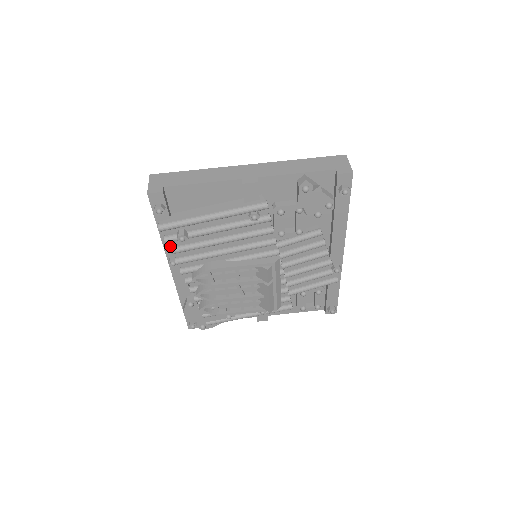
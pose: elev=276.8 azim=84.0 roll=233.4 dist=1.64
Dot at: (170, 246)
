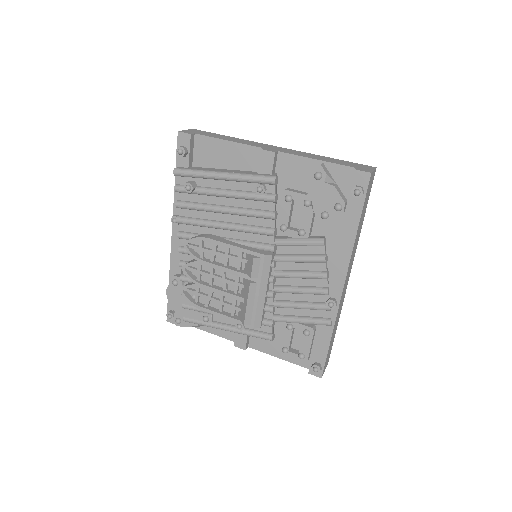
Dot at: (178, 198)
